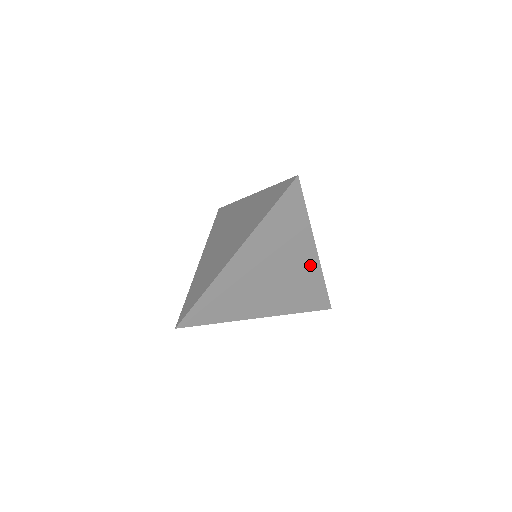
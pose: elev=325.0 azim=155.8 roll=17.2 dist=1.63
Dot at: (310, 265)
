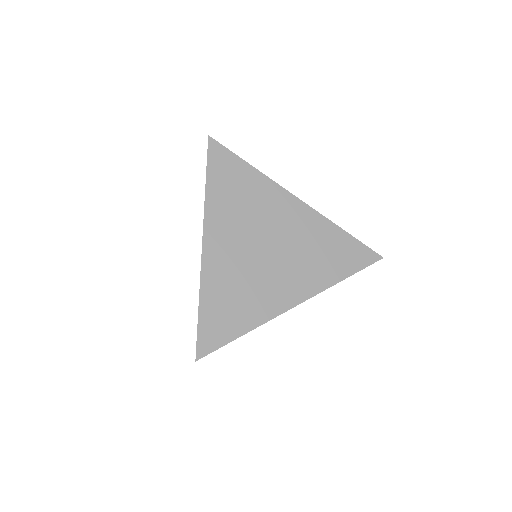
Dot at: (304, 217)
